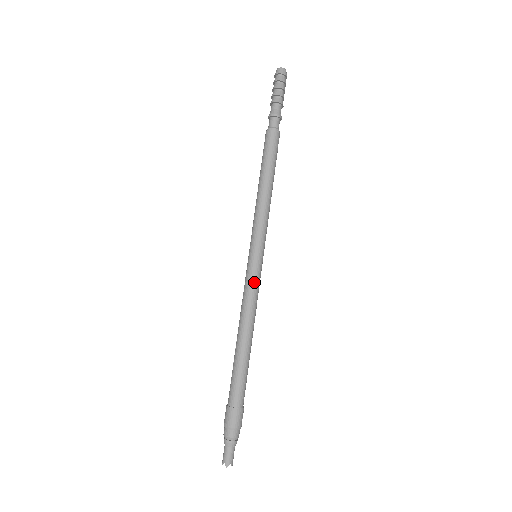
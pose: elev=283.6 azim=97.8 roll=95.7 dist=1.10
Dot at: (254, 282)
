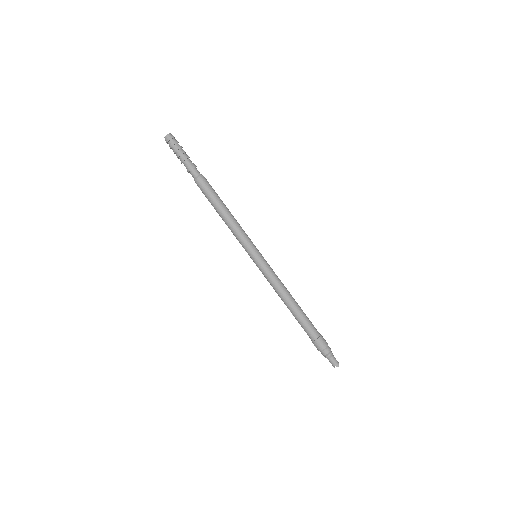
Dot at: (269, 271)
